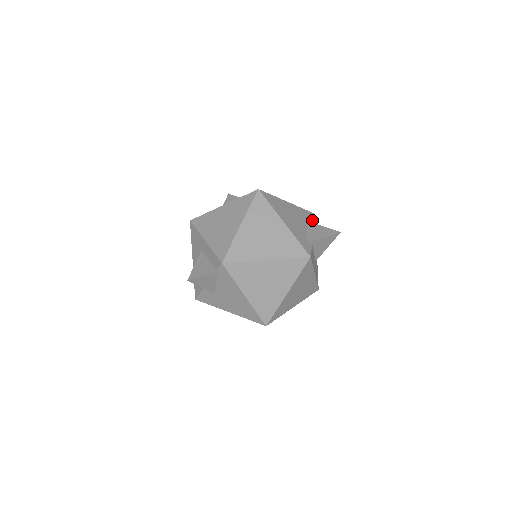
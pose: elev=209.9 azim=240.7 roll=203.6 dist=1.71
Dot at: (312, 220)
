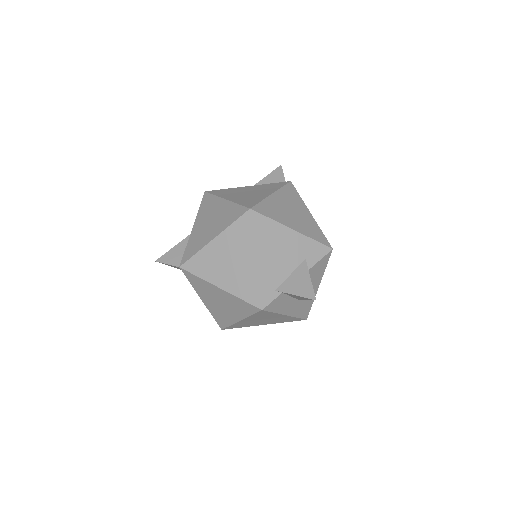
Dot at: (317, 258)
